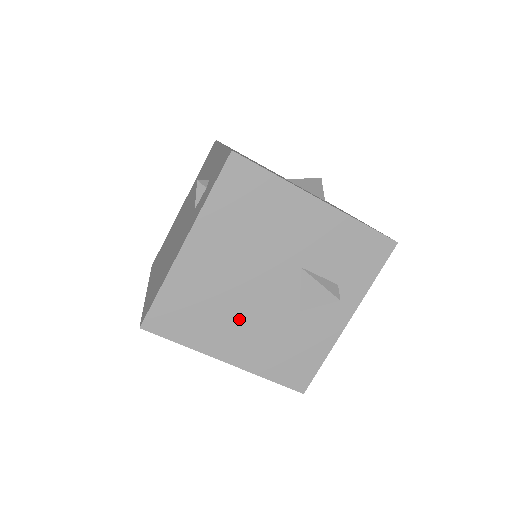
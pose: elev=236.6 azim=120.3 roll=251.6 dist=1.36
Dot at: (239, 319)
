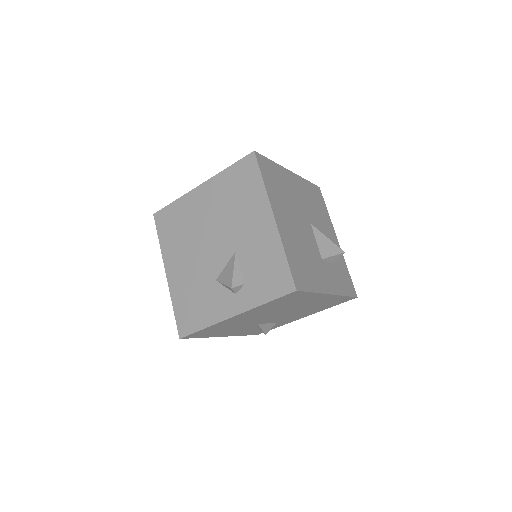
Dot at: (189, 253)
